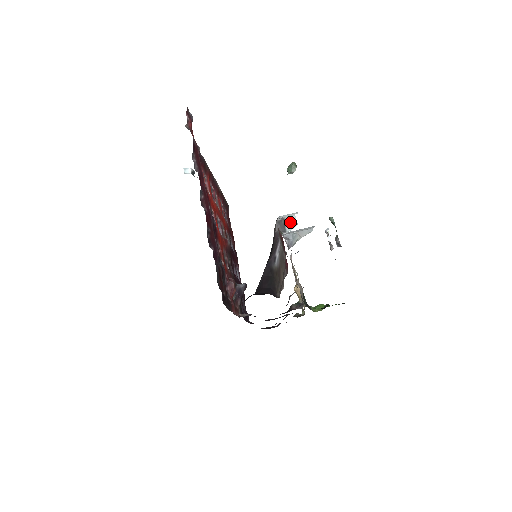
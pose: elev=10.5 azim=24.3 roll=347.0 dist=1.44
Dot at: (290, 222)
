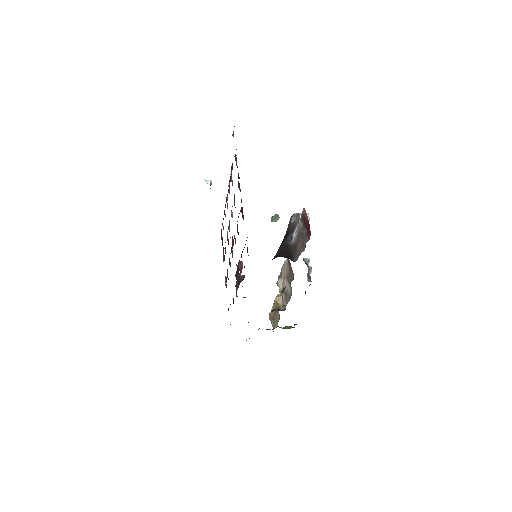
Dot at: occluded
